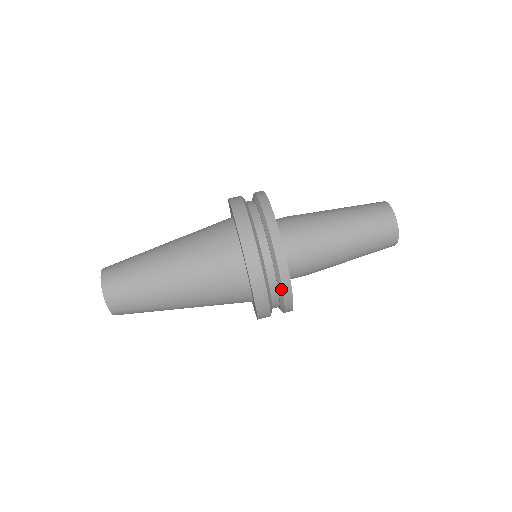
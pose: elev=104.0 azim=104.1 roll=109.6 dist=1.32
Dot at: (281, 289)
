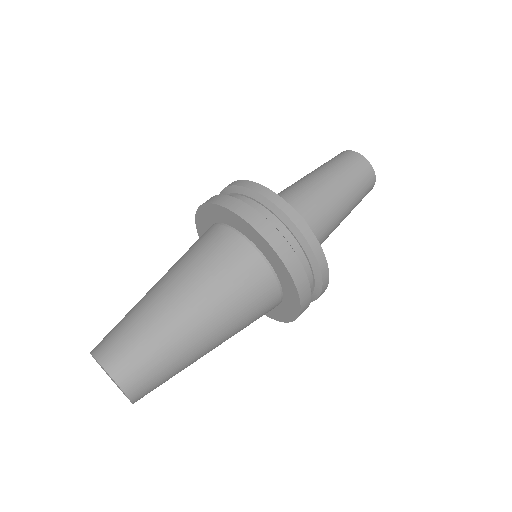
Dot at: (320, 282)
